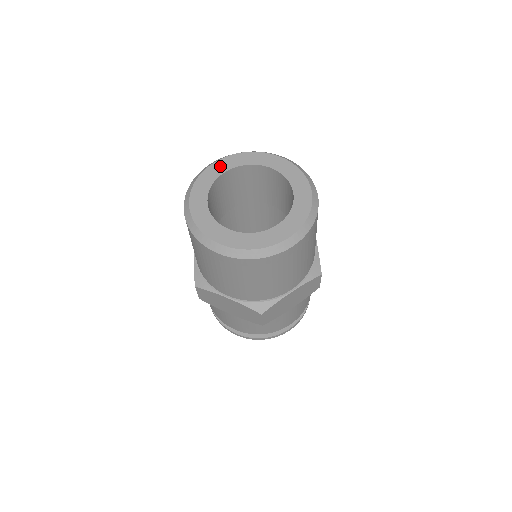
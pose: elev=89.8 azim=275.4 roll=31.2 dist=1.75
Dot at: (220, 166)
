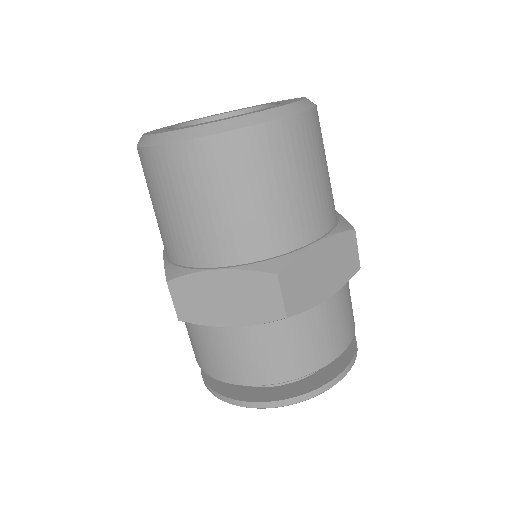
Dot at: (183, 122)
